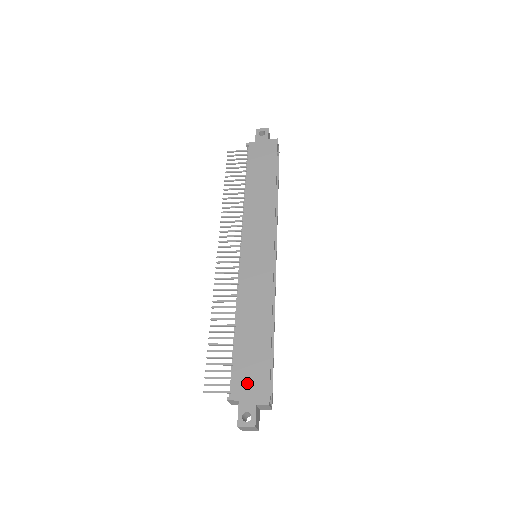
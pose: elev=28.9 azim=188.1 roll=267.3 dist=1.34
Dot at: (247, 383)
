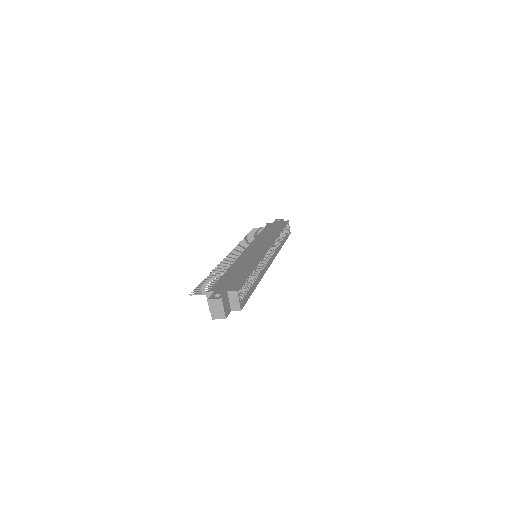
Dot at: (224, 285)
